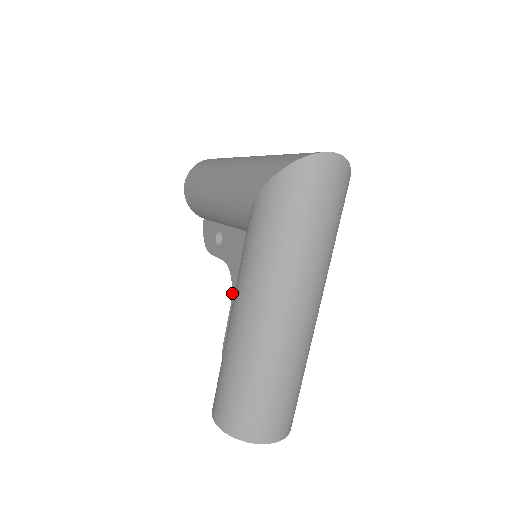
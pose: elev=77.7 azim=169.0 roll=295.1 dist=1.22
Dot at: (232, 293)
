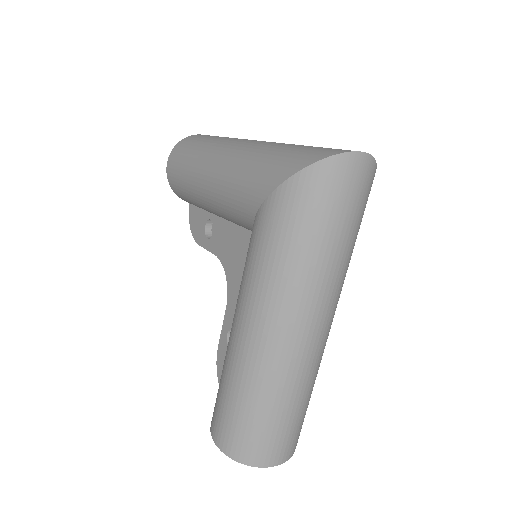
Dot at: (228, 295)
